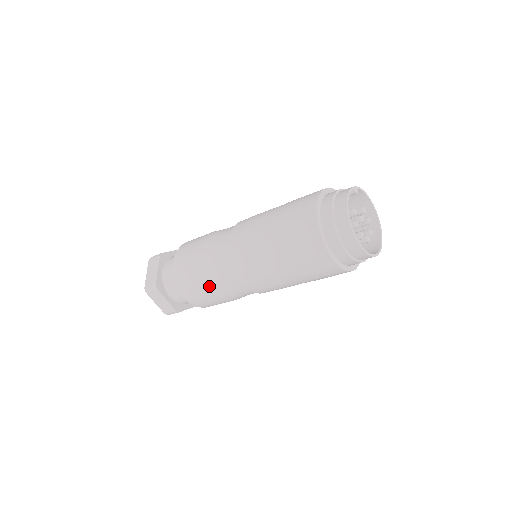
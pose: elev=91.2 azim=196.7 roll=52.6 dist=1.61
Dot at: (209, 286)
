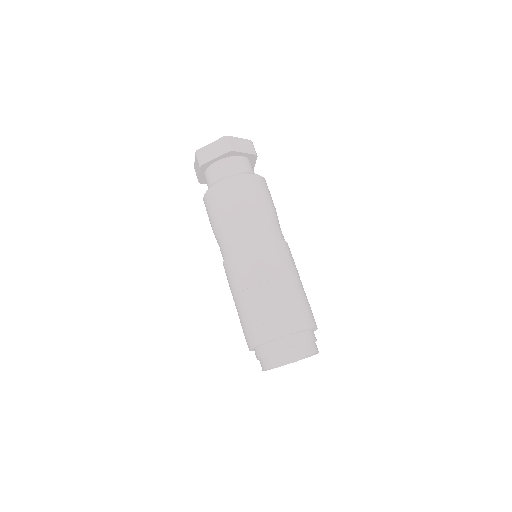
Dot at: (214, 229)
